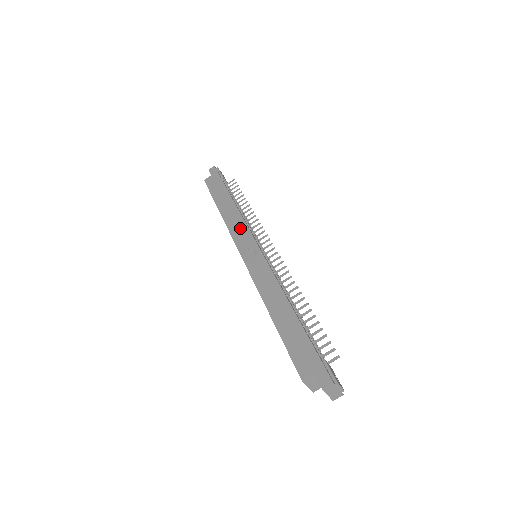
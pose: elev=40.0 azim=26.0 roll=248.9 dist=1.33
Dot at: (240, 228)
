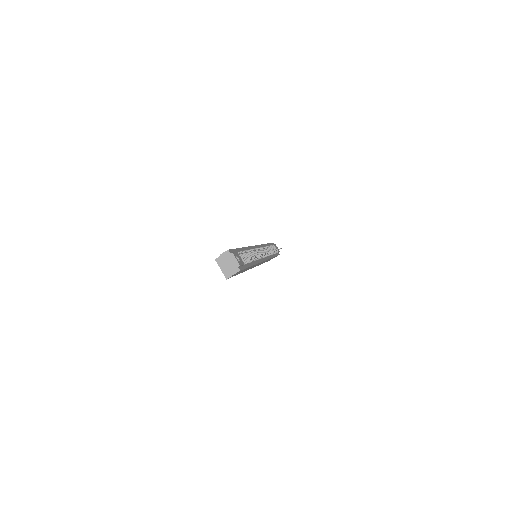
Dot at: occluded
